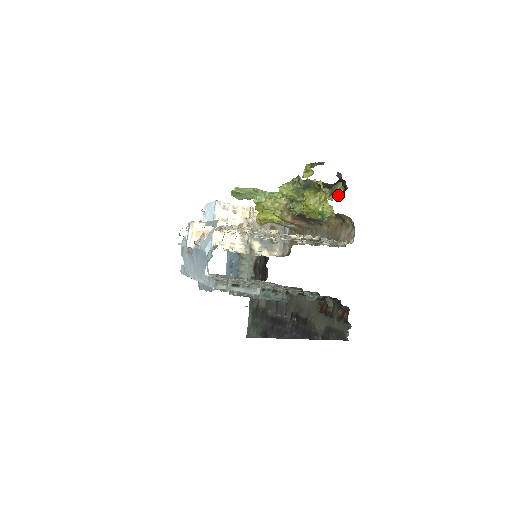
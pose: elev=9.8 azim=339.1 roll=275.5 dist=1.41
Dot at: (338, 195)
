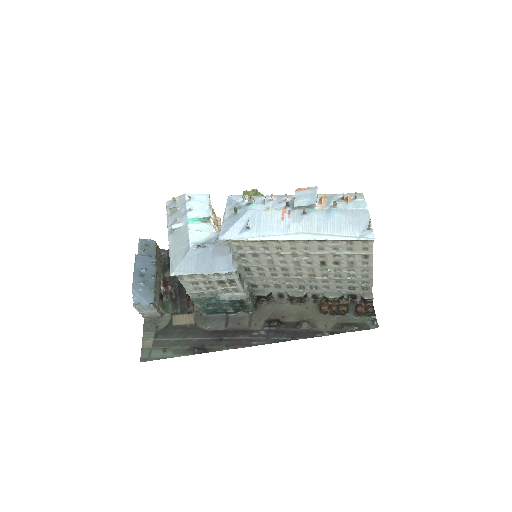
Dot at: occluded
